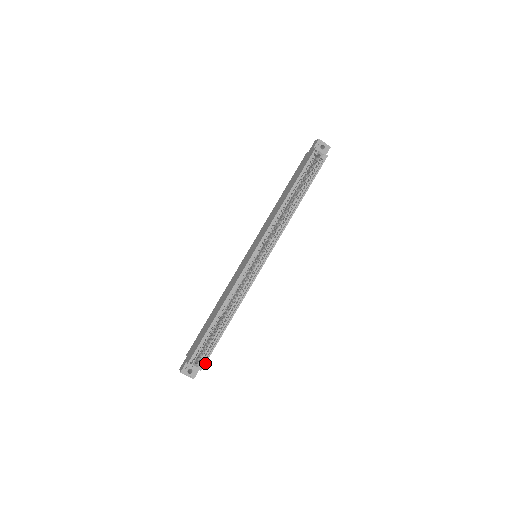
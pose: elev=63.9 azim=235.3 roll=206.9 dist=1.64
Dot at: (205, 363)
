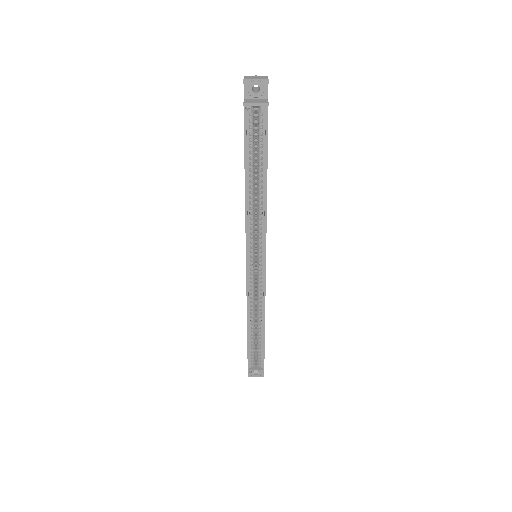
Dot at: occluded
